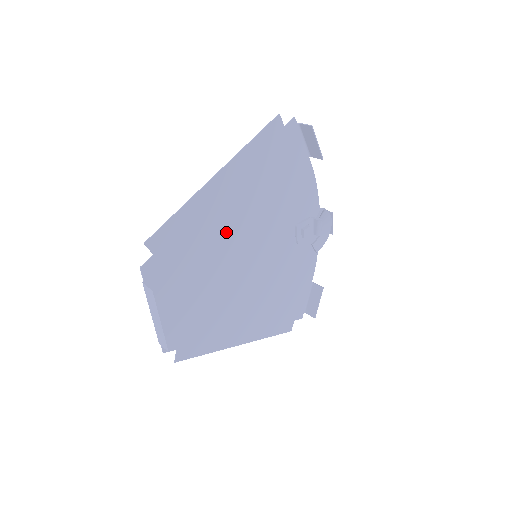
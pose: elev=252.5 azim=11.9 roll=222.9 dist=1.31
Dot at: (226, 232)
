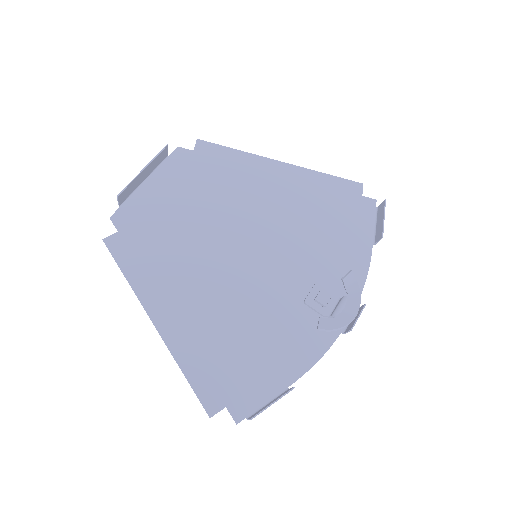
Dot at: (252, 204)
